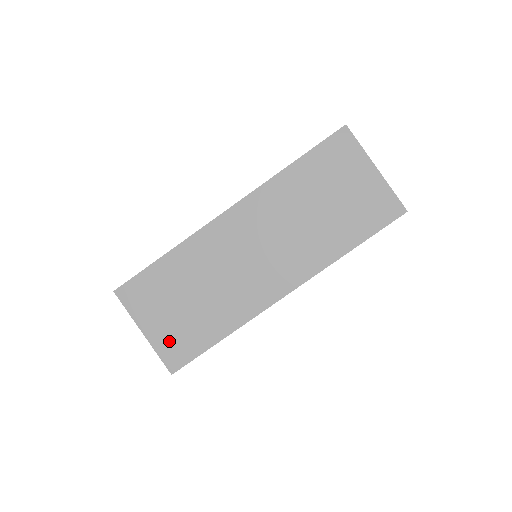
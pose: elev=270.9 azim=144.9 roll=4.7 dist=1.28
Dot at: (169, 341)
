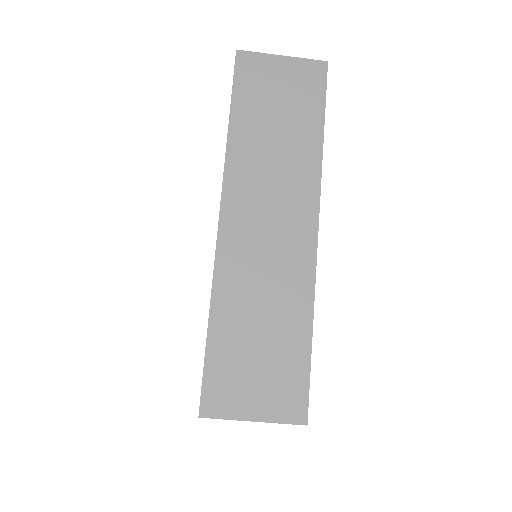
Dot at: occluded
